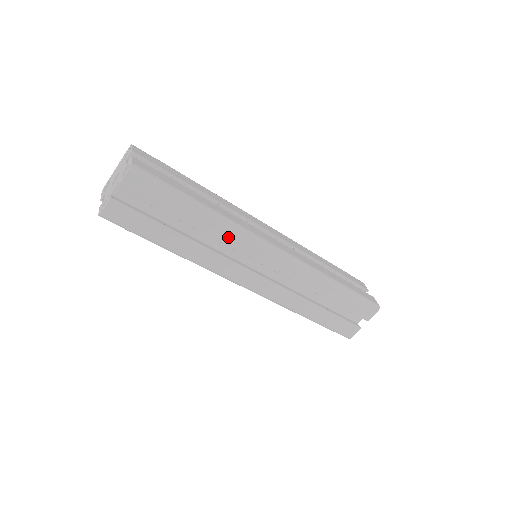
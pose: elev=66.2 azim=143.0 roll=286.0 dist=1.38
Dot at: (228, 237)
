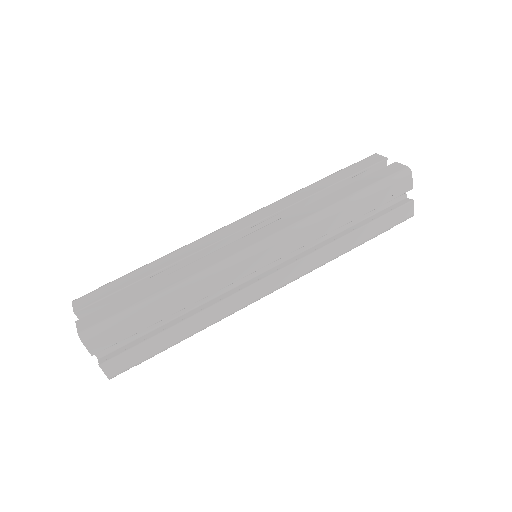
Dot at: (210, 286)
